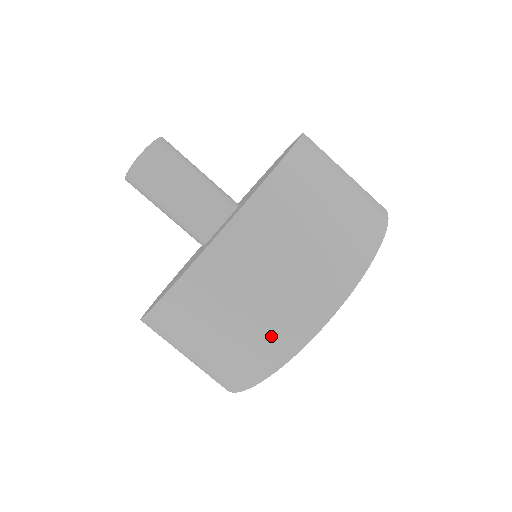
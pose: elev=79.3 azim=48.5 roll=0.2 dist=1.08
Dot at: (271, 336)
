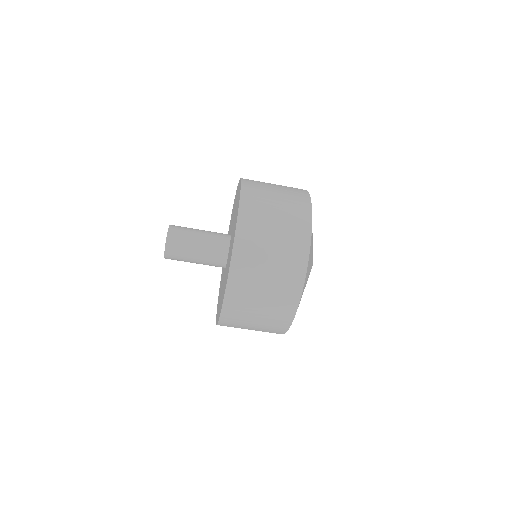
Dot at: occluded
